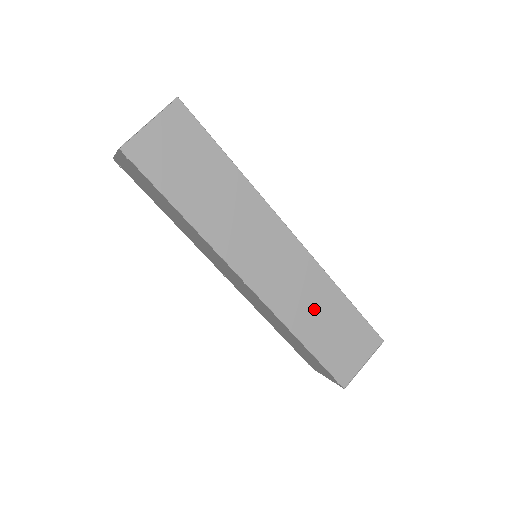
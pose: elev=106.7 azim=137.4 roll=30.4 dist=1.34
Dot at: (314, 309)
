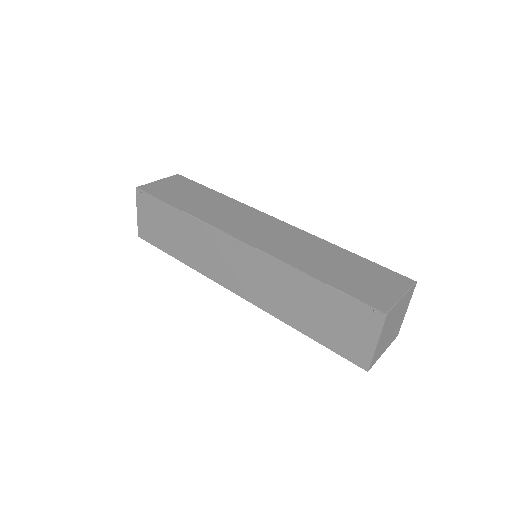
Dot at: (316, 257)
